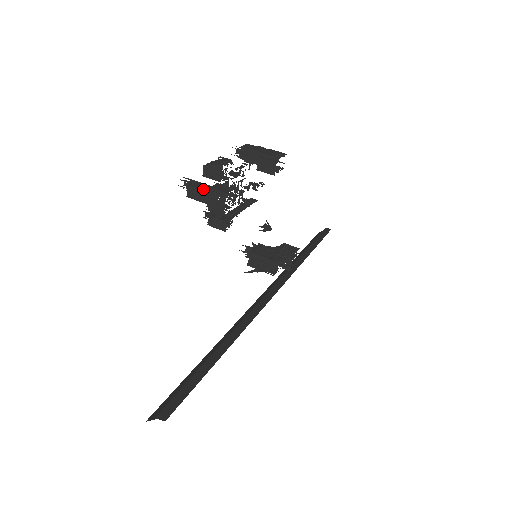
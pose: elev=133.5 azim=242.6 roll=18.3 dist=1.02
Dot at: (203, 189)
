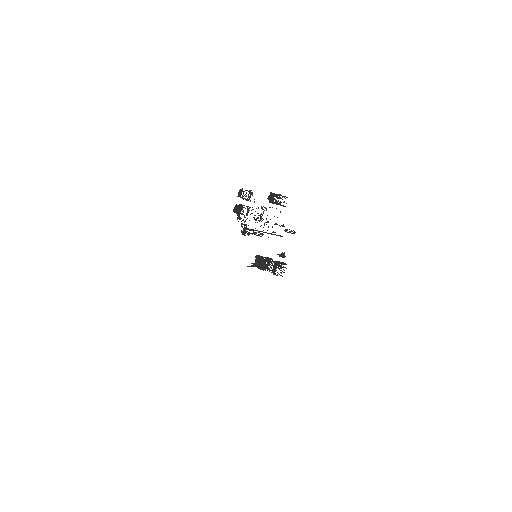
Dot at: occluded
